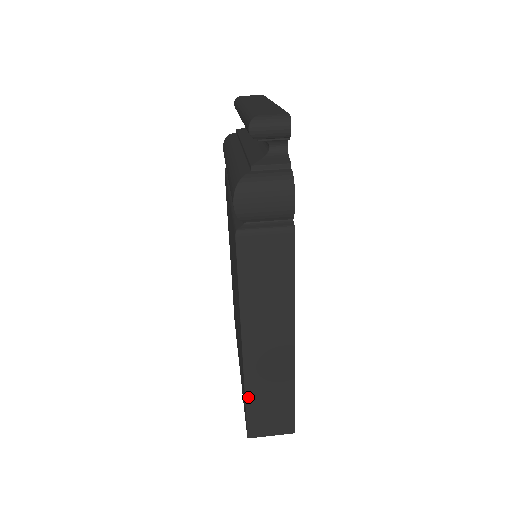
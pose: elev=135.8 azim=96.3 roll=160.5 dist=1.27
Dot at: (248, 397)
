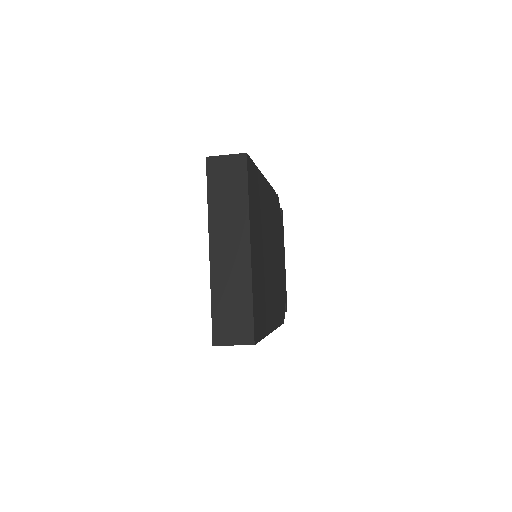
Dot at: occluded
